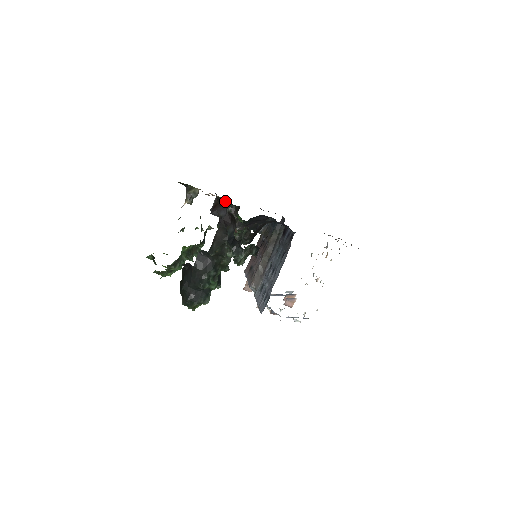
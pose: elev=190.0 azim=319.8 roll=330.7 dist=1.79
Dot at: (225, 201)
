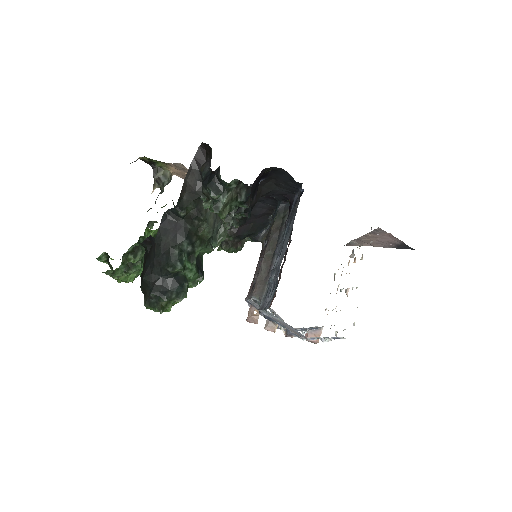
Dot at: occluded
